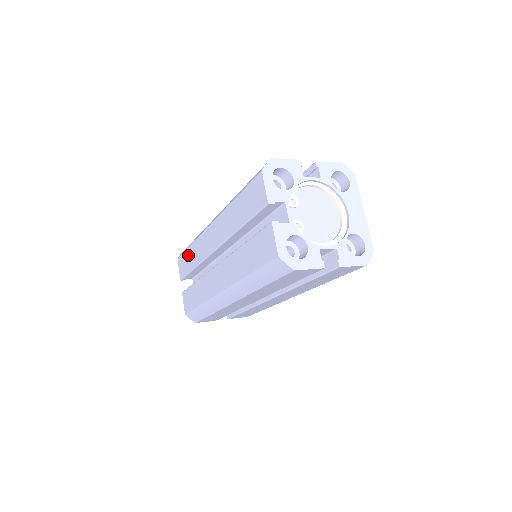
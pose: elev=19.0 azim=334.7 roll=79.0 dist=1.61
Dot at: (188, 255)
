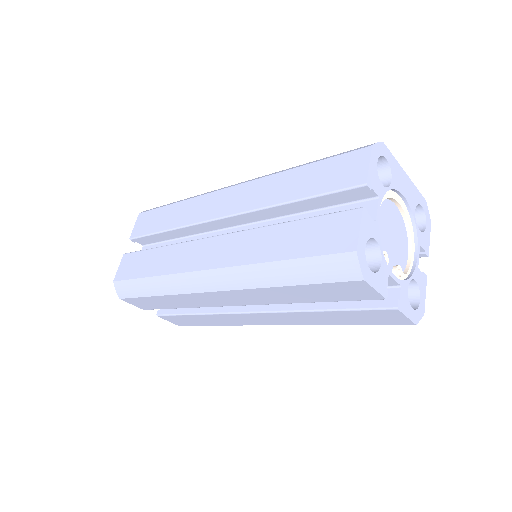
Dot at: (155, 301)
